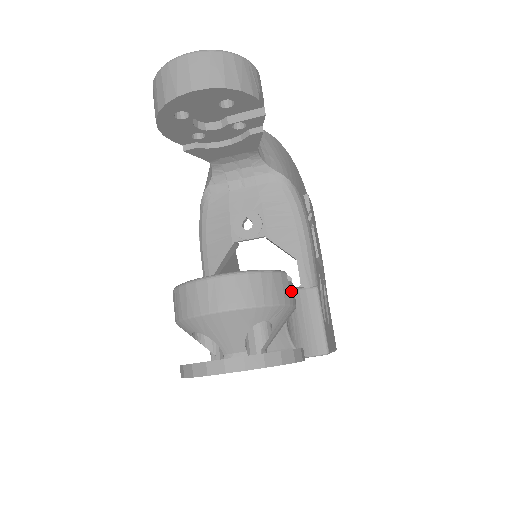
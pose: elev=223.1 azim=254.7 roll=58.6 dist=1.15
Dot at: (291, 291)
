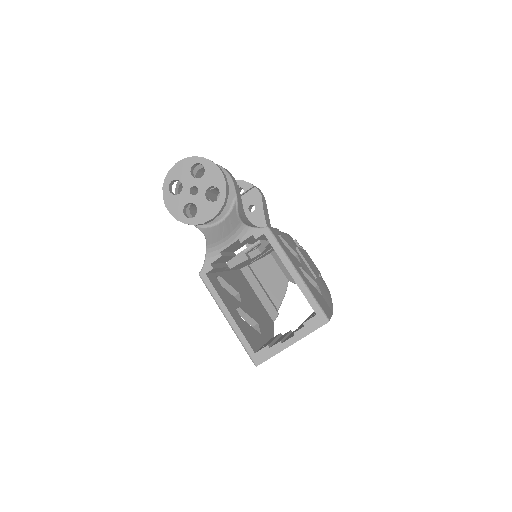
Dot at: (229, 172)
